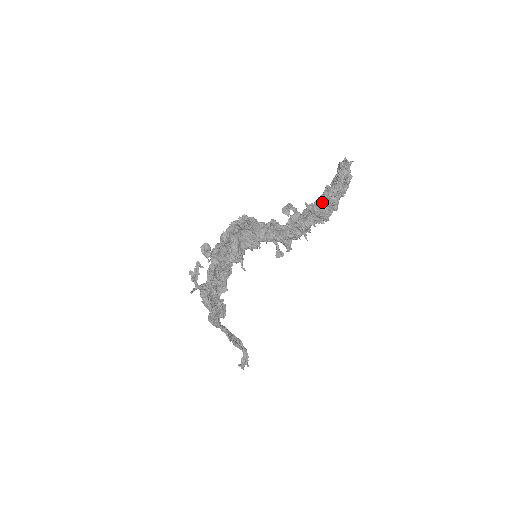
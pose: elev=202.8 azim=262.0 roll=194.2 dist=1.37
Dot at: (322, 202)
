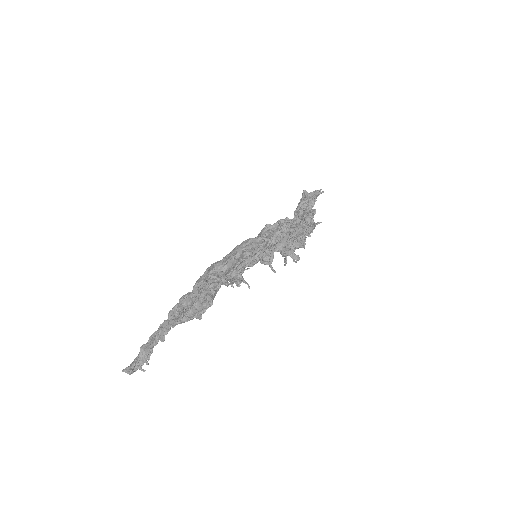
Dot at: occluded
